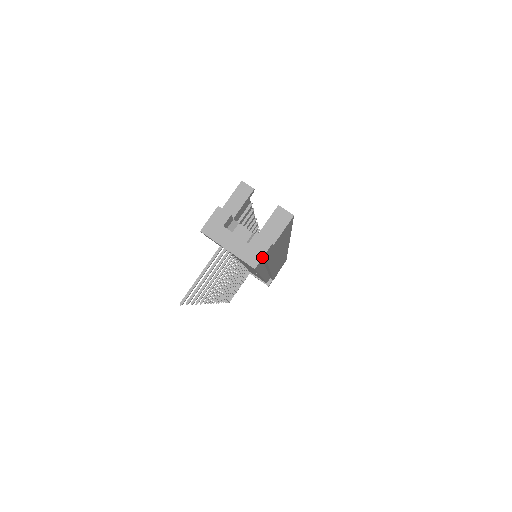
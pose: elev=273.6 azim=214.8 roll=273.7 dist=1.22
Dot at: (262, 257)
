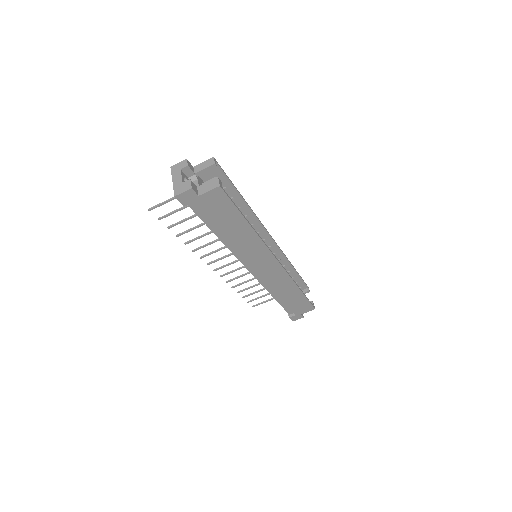
Dot at: (182, 192)
